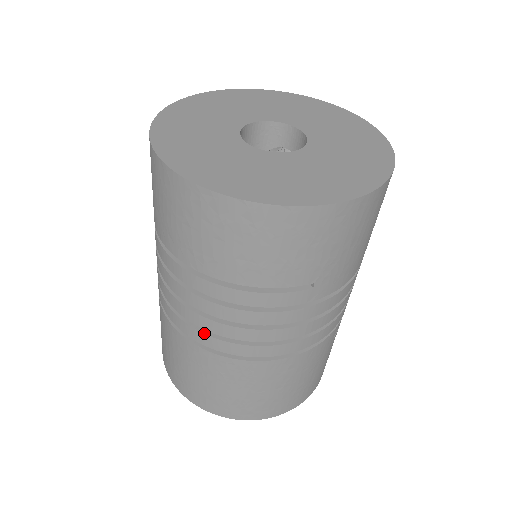
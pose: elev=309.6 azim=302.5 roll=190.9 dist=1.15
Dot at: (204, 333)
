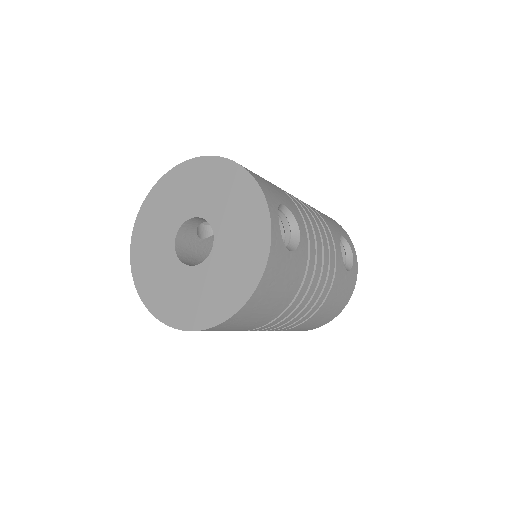
Dot at: occluded
